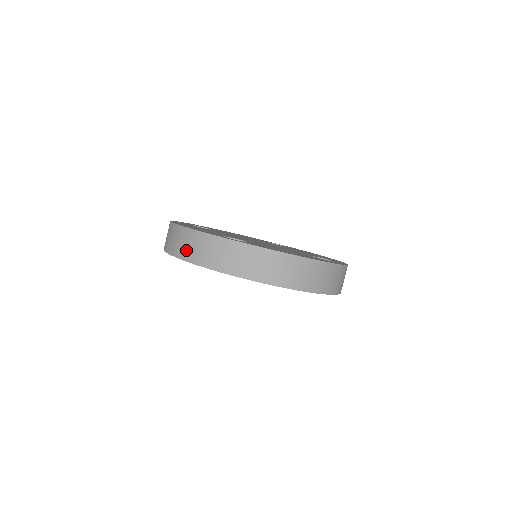
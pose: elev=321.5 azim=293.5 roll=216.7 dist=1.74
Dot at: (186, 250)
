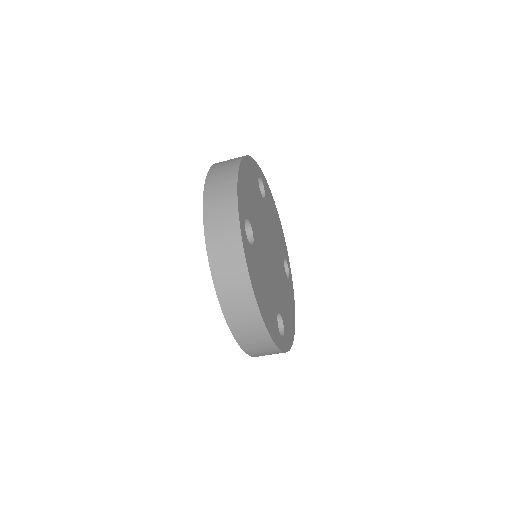
Dot at: (214, 188)
